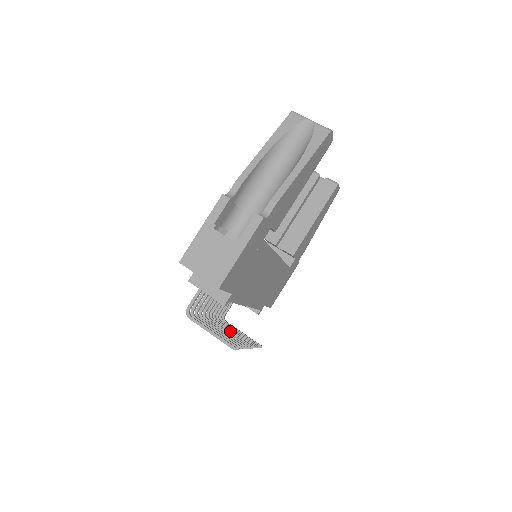
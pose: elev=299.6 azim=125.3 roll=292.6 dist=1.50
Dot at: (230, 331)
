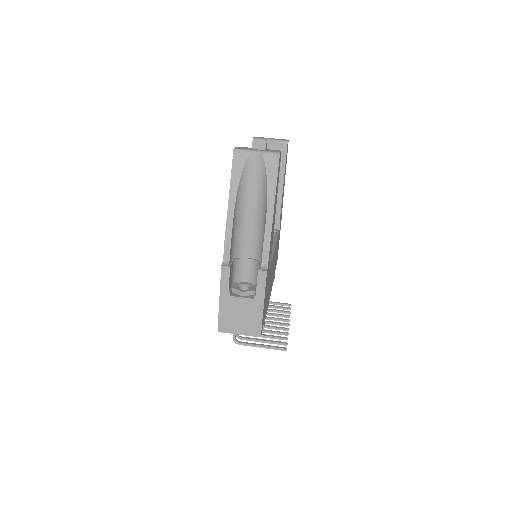
Dot at: occluded
